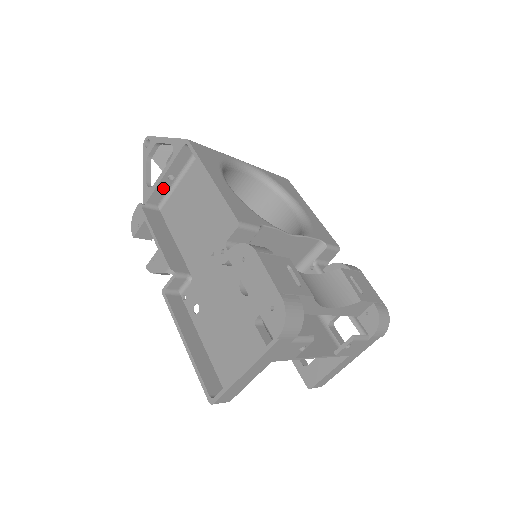
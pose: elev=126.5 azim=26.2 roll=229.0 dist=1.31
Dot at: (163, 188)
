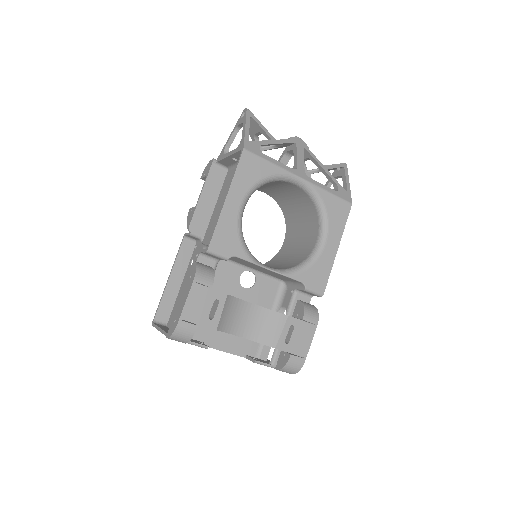
Dot at: (229, 161)
